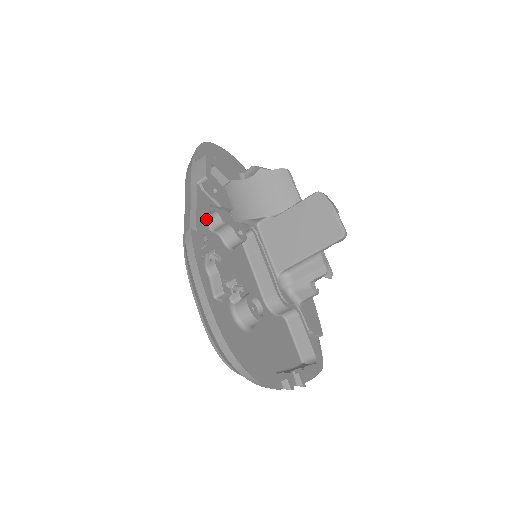
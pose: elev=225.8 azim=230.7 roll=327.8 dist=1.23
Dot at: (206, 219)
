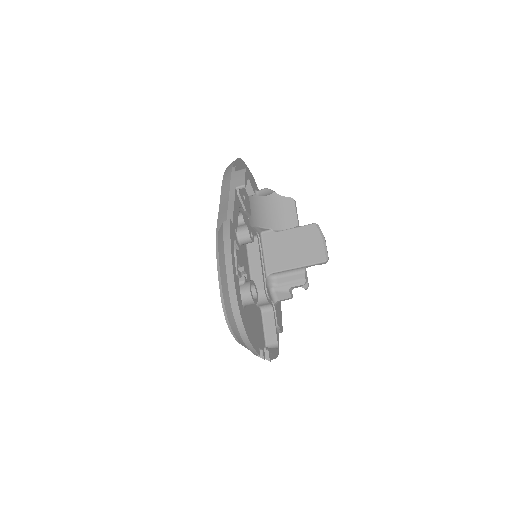
Dot at: (237, 216)
